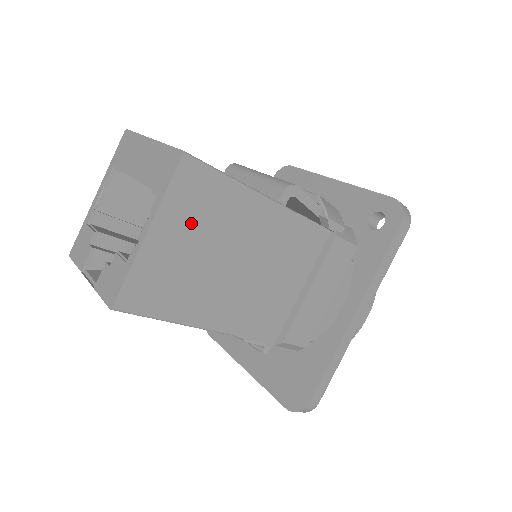
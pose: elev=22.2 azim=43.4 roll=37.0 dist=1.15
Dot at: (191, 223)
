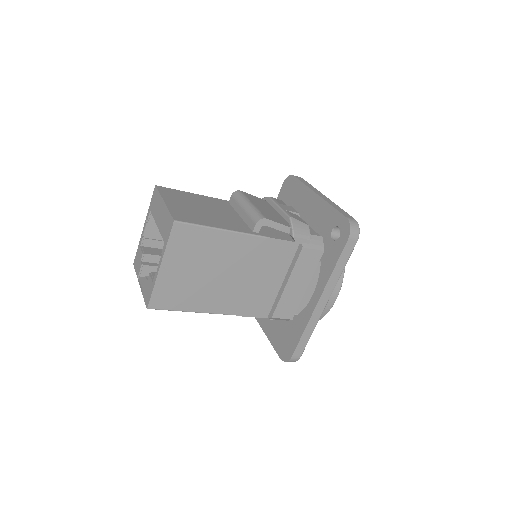
Dot at: (187, 257)
